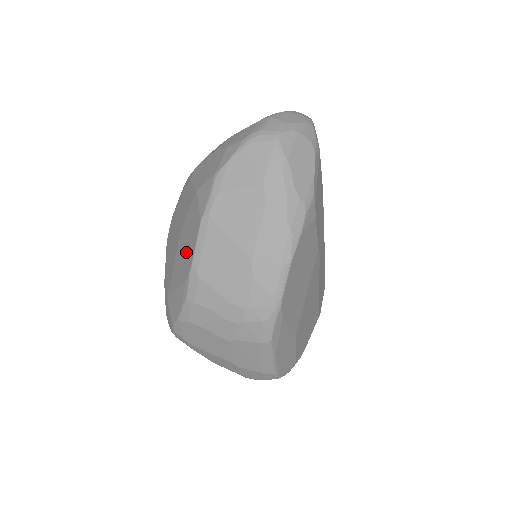
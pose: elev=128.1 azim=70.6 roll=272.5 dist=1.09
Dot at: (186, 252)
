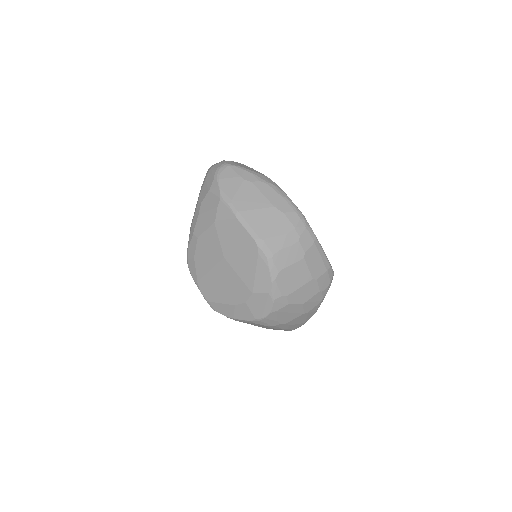
Dot at: (242, 247)
